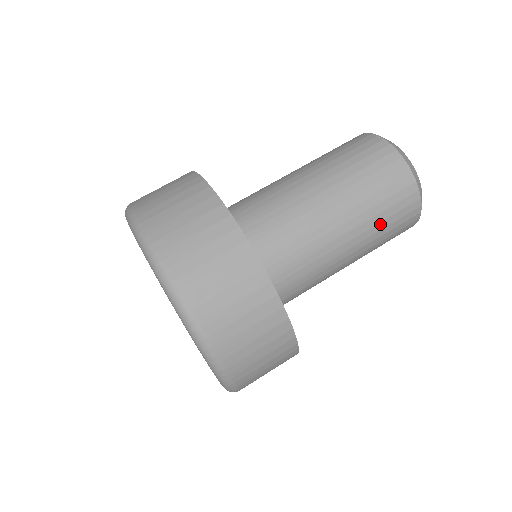
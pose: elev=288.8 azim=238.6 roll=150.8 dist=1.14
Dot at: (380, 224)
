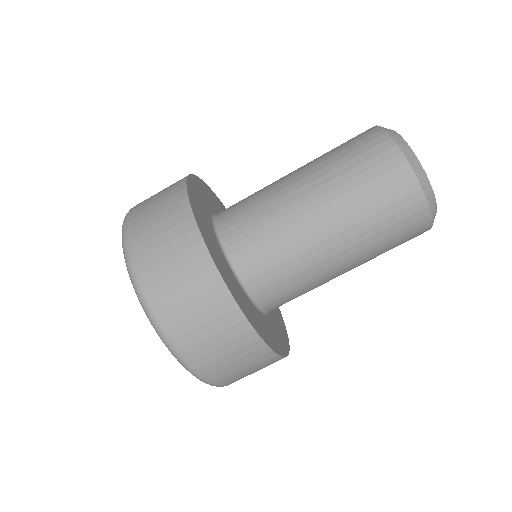
Dot at: (380, 241)
